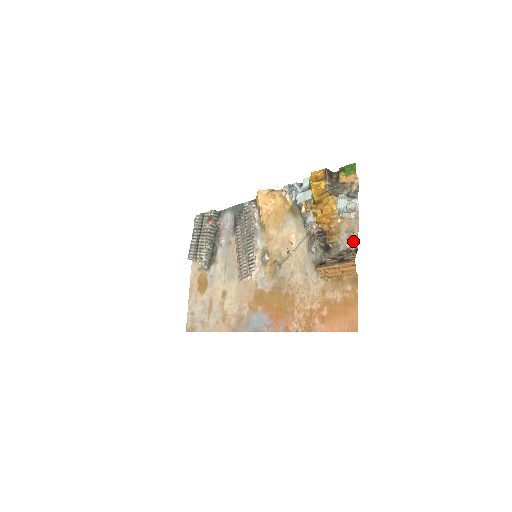
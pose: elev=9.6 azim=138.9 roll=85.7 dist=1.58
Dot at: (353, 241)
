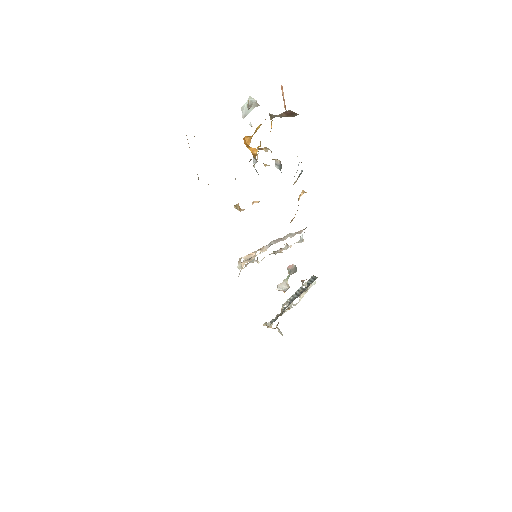
Dot at: occluded
